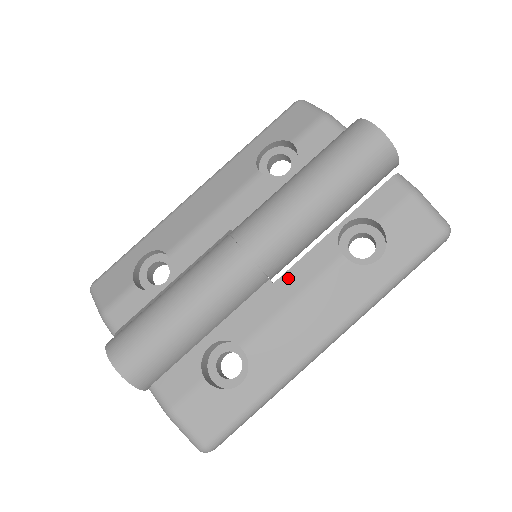
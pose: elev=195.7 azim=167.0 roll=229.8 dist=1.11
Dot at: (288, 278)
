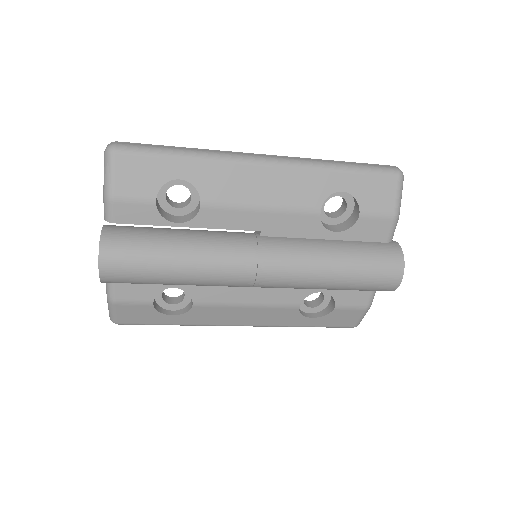
Dot at: (260, 292)
